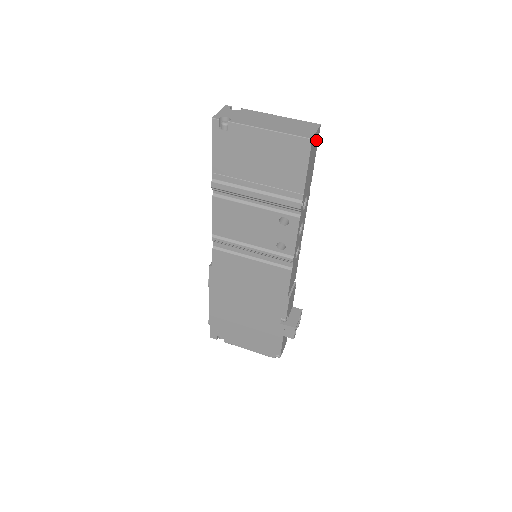
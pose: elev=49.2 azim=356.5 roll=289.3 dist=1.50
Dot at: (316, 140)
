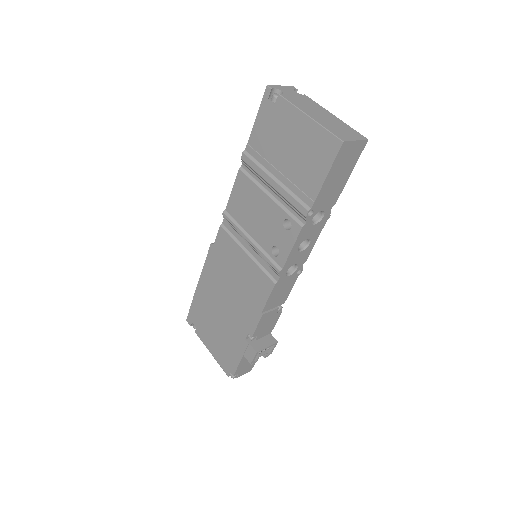
Dot at: (355, 152)
